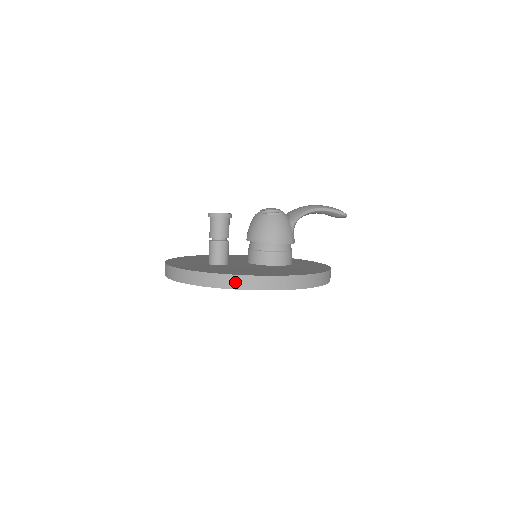
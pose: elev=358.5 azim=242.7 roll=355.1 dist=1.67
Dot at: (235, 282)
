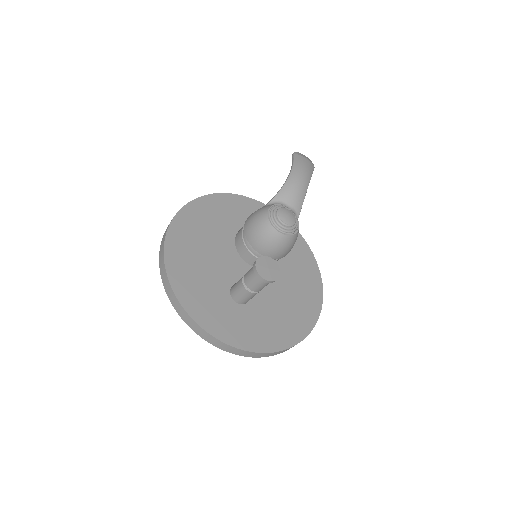
Dot at: occluded
